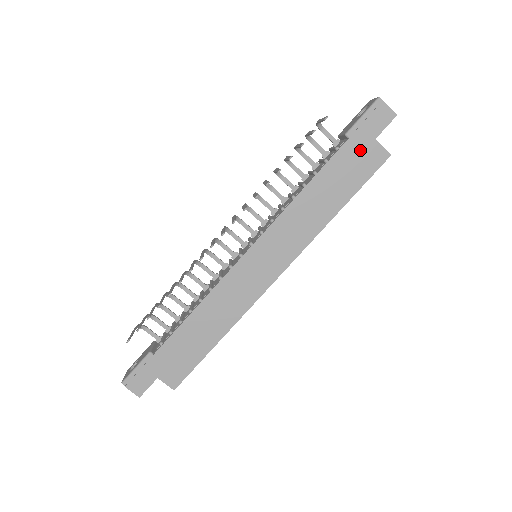
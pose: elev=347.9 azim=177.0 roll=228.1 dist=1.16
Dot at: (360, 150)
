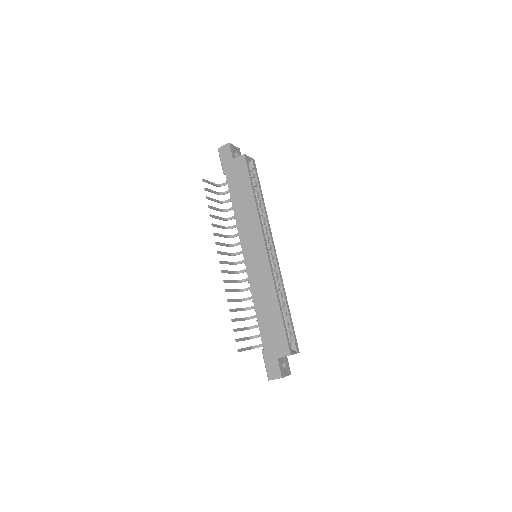
Dot at: (233, 170)
